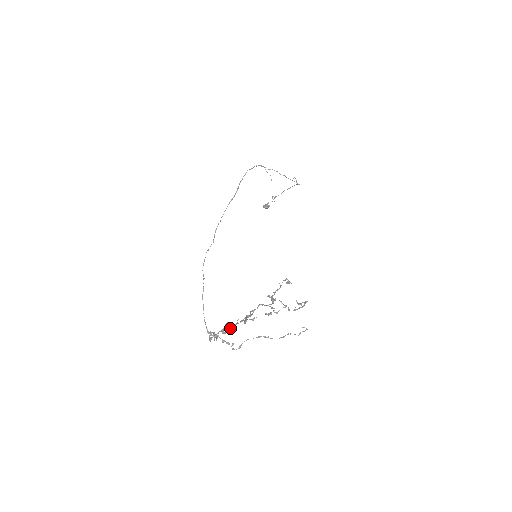
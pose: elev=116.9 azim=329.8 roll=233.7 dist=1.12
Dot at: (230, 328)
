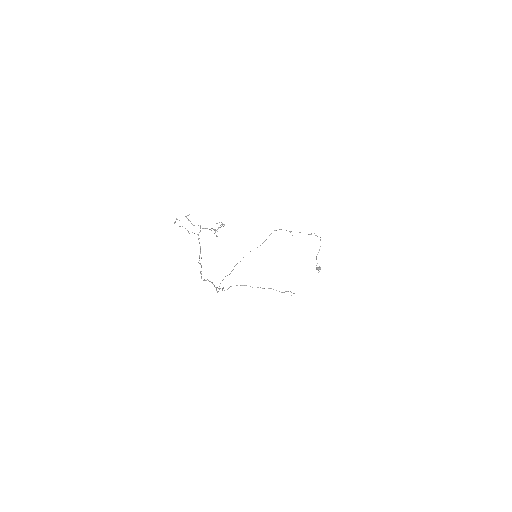
Dot at: (199, 257)
